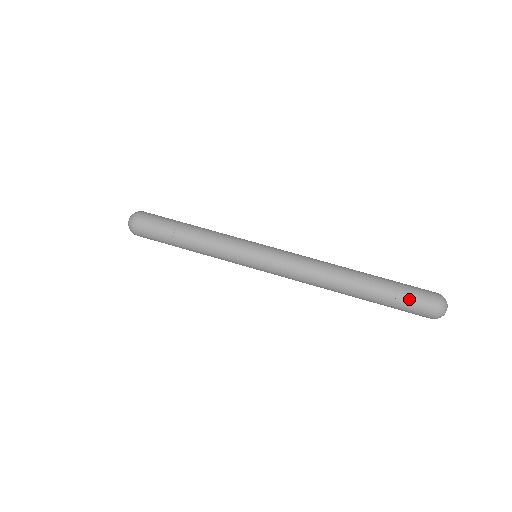
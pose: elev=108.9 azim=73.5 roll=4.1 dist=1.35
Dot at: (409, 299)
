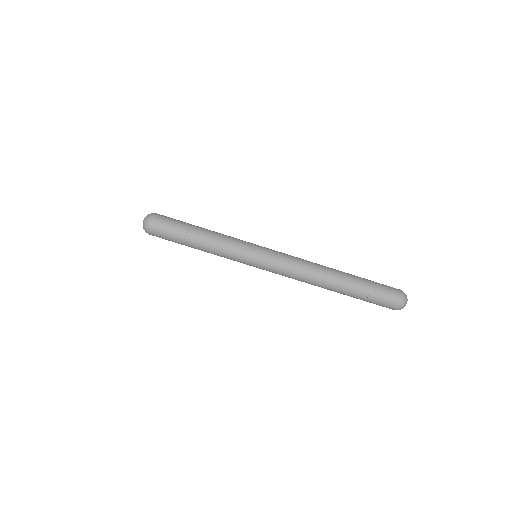
Dot at: (377, 301)
